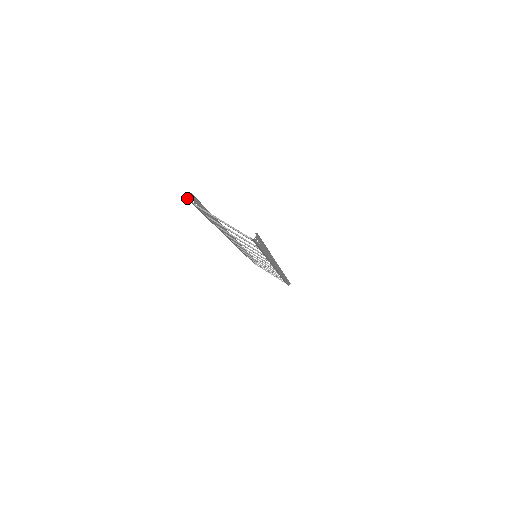
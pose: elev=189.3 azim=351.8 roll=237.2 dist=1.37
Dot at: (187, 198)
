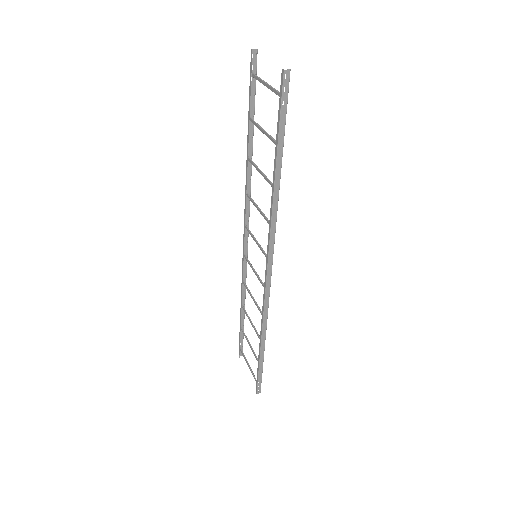
Dot at: (251, 50)
